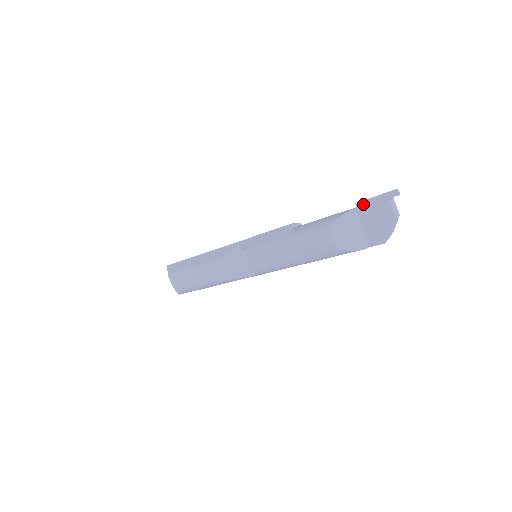
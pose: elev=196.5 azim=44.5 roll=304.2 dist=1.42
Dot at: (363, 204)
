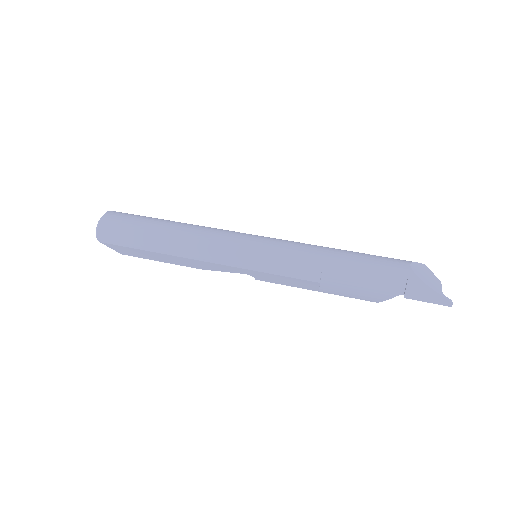
Dot at: (411, 298)
